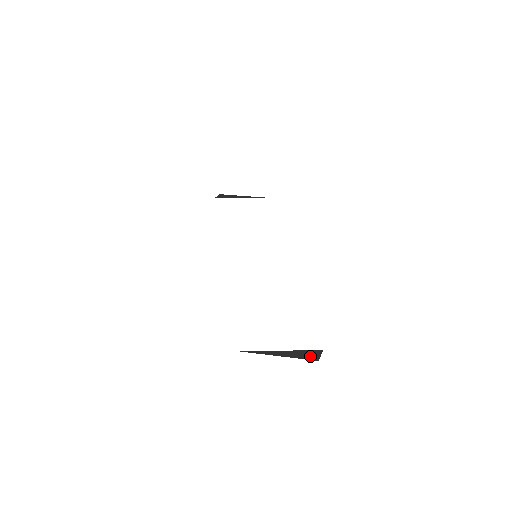
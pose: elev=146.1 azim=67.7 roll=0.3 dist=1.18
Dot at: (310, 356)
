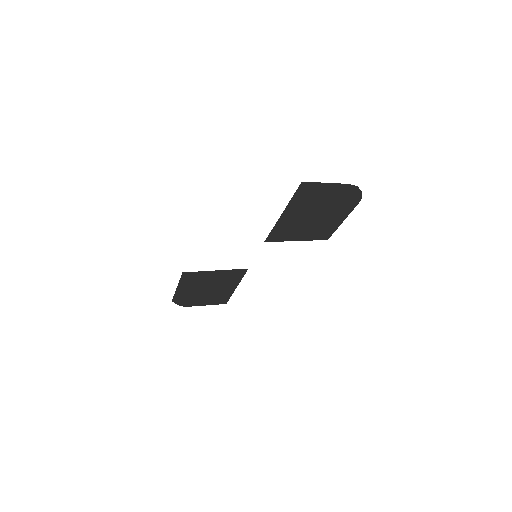
Dot at: (348, 210)
